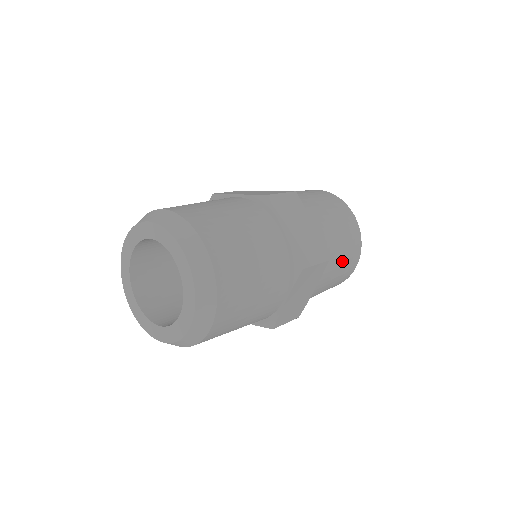
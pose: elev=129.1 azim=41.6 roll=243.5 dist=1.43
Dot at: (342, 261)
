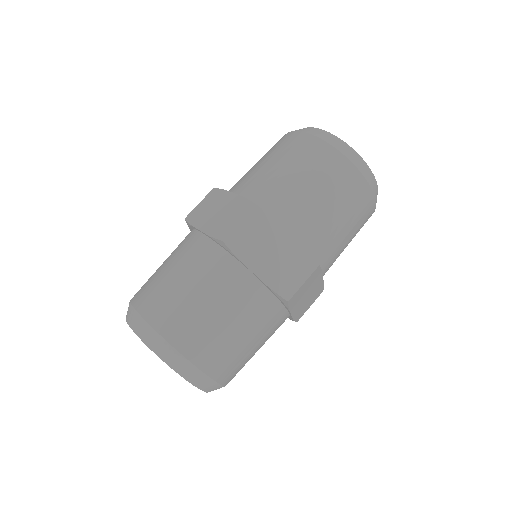
Dot at: (348, 228)
